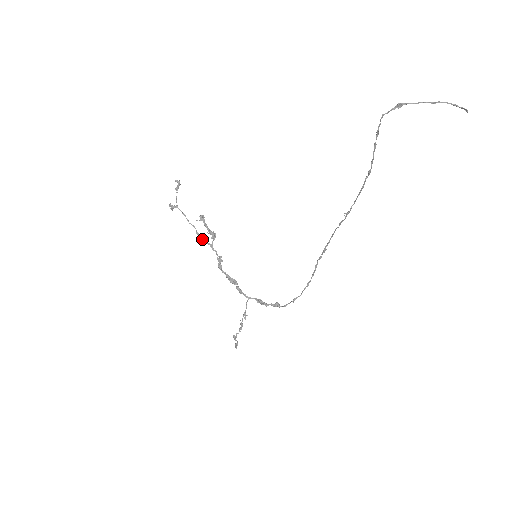
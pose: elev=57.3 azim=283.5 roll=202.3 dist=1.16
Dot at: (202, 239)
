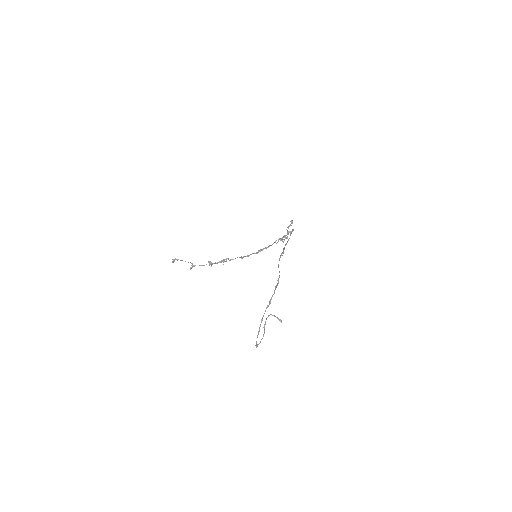
Dot at: occluded
